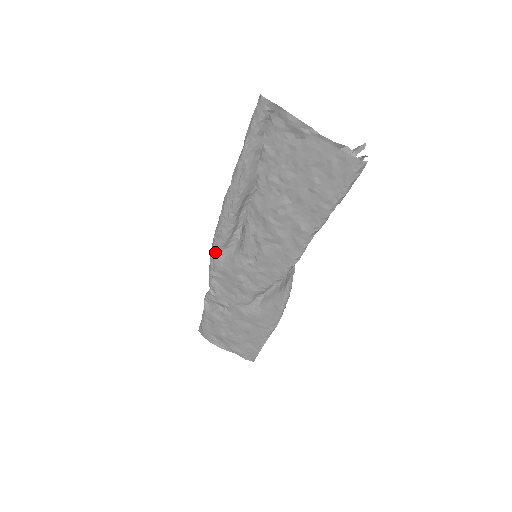
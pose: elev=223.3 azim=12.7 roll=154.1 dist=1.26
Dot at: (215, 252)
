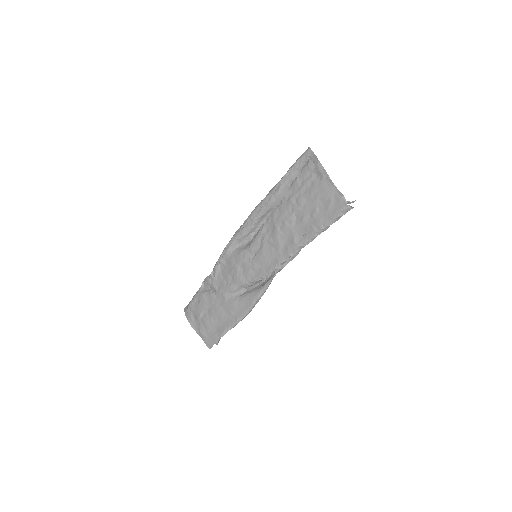
Dot at: (231, 242)
